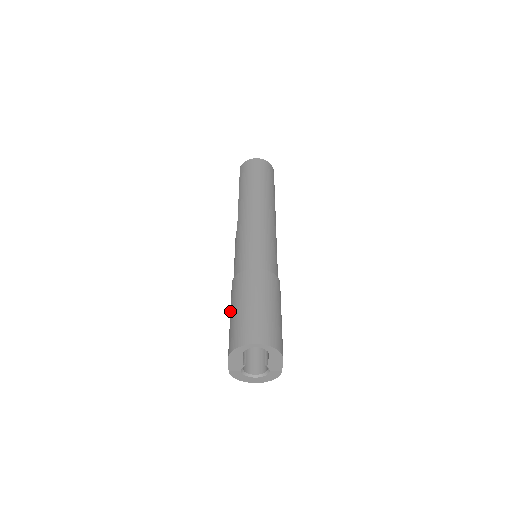
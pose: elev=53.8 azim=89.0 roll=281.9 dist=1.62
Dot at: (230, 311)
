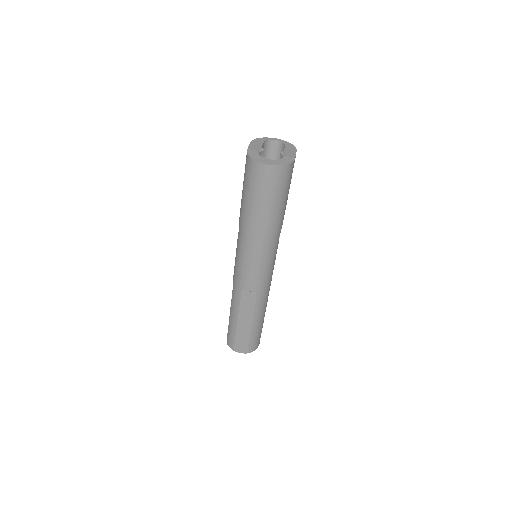
Dot at: occluded
